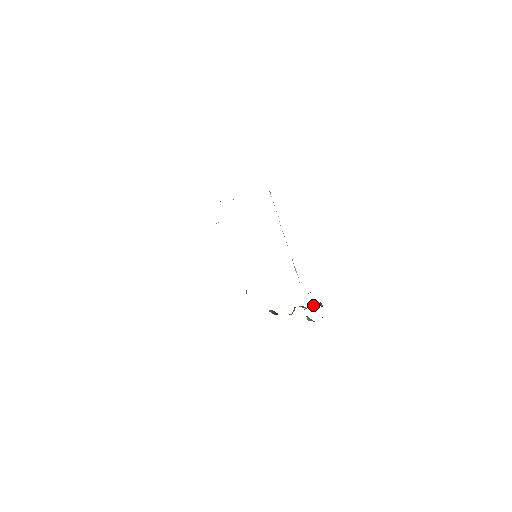
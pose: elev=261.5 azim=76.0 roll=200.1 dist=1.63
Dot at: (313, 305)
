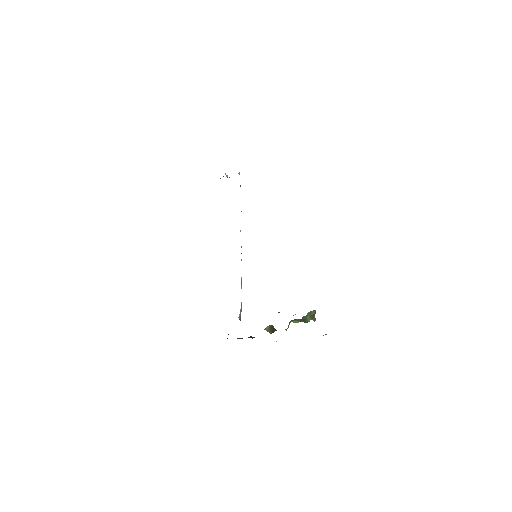
Dot at: (307, 317)
